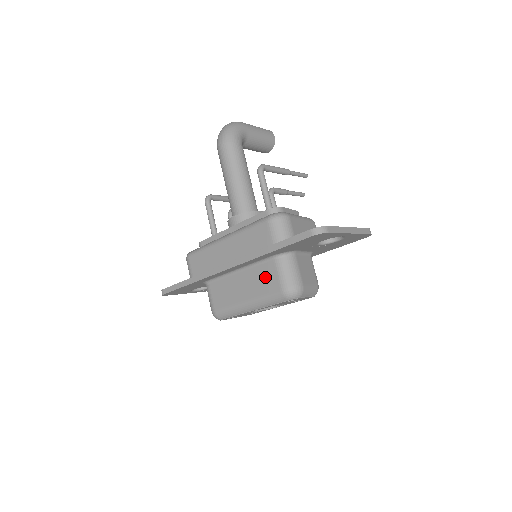
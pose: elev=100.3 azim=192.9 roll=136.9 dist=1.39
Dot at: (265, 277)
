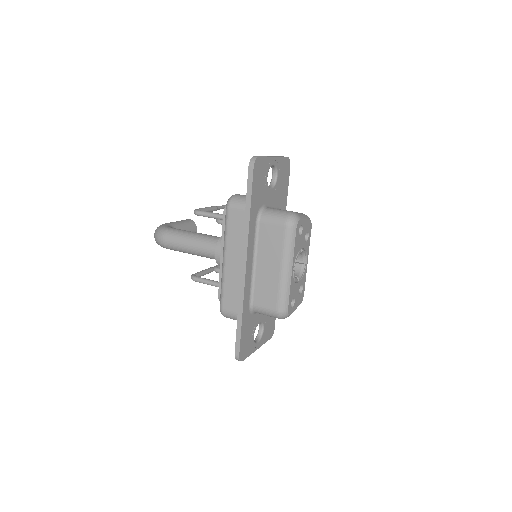
Dot at: (269, 238)
